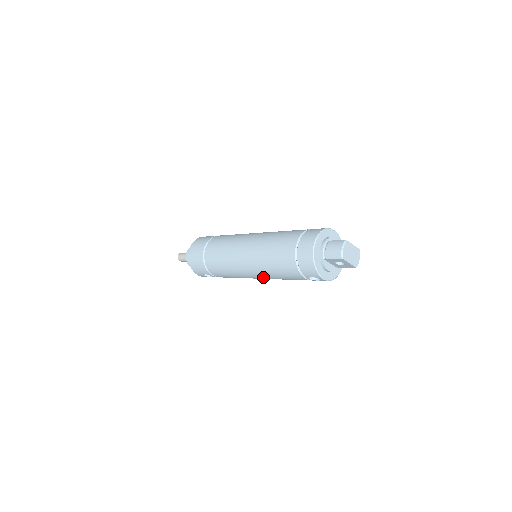
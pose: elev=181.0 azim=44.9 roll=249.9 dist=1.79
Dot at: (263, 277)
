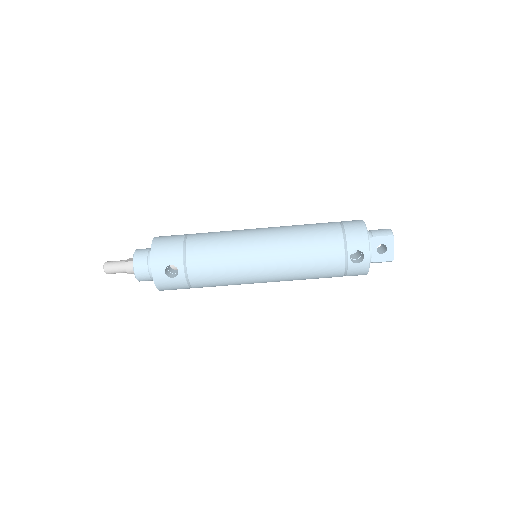
Dot at: (279, 262)
